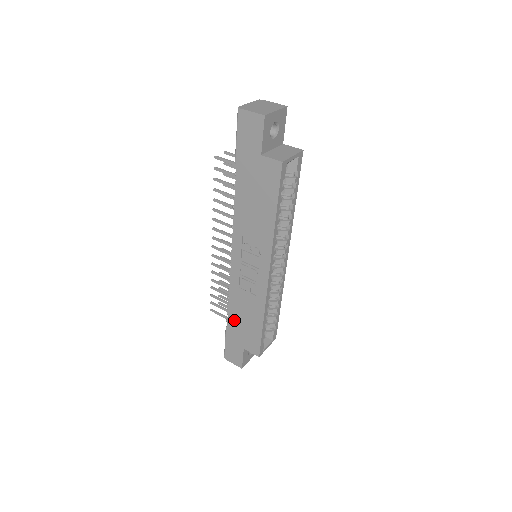
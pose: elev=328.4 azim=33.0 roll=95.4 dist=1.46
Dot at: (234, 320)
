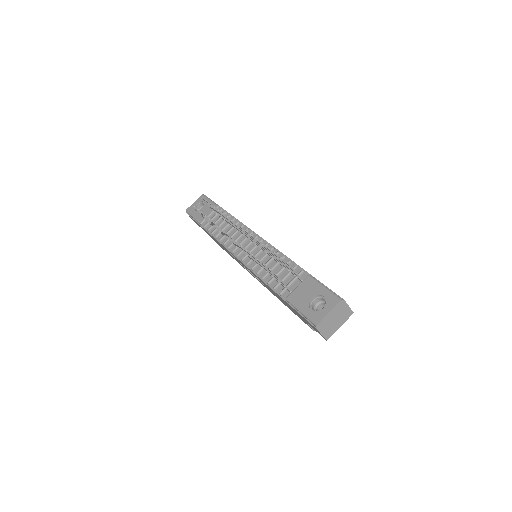
Dot at: (211, 236)
